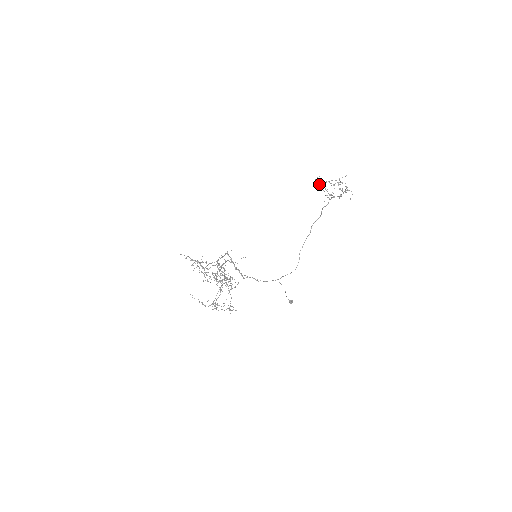
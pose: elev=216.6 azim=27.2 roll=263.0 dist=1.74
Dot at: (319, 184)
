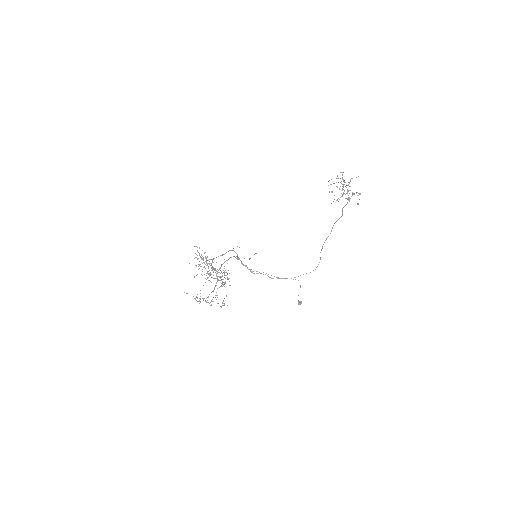
Dot at: occluded
